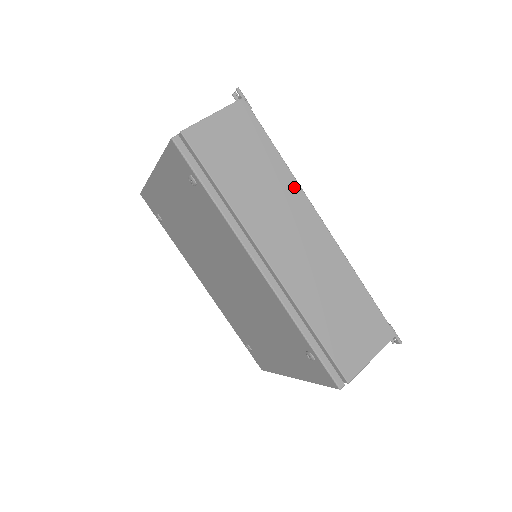
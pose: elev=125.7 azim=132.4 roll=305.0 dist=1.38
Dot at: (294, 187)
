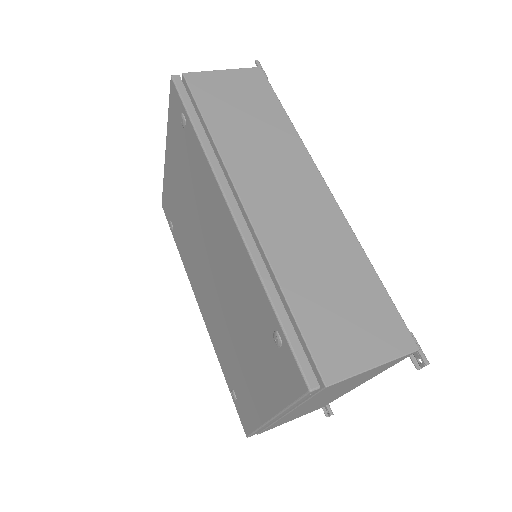
Dot at: (298, 146)
